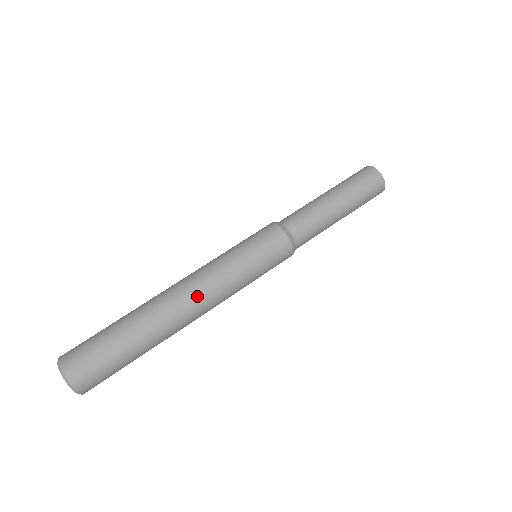
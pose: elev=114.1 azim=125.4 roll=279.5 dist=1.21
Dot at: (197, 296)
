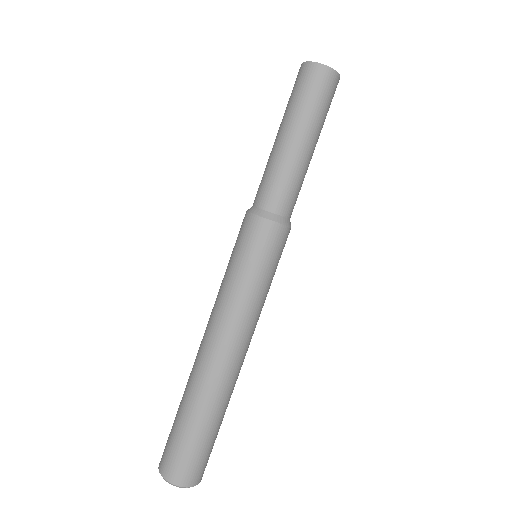
Dot at: (235, 345)
